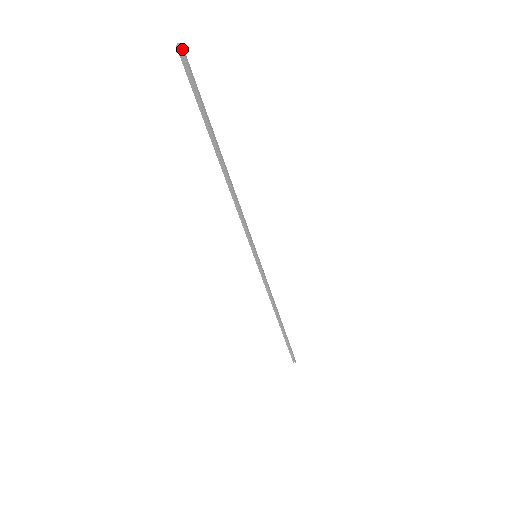
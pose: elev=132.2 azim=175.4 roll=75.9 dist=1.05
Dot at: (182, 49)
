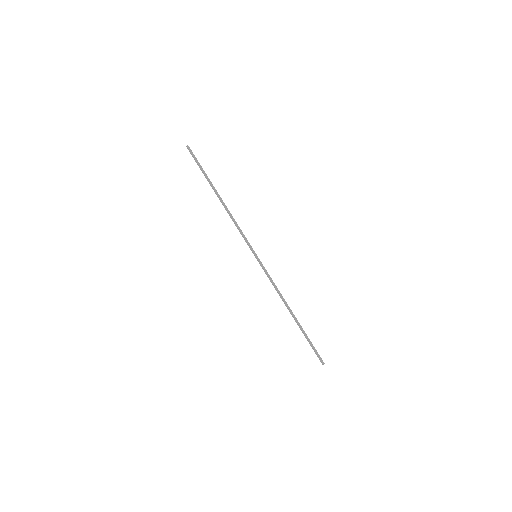
Dot at: (189, 147)
